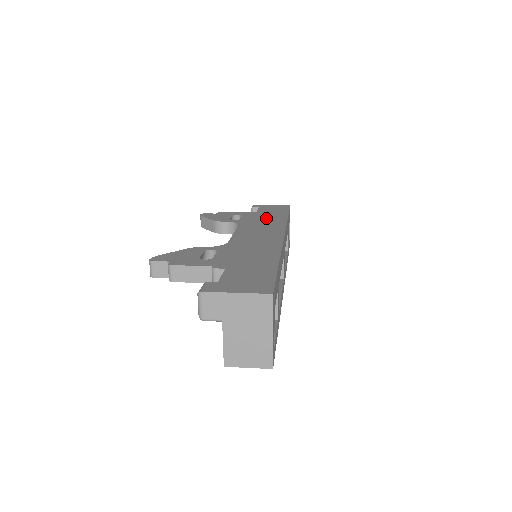
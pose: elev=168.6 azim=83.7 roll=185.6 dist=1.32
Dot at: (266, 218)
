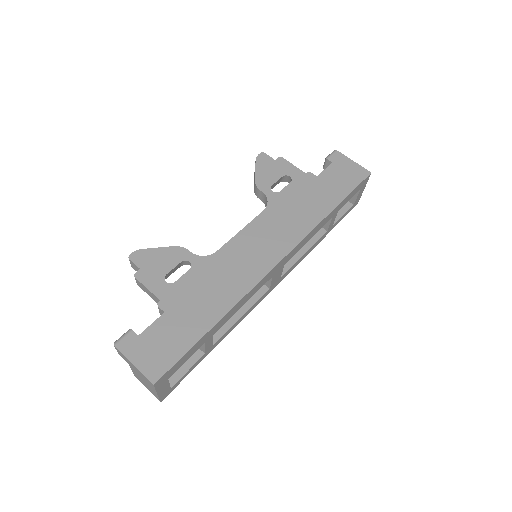
Dot at: (306, 204)
